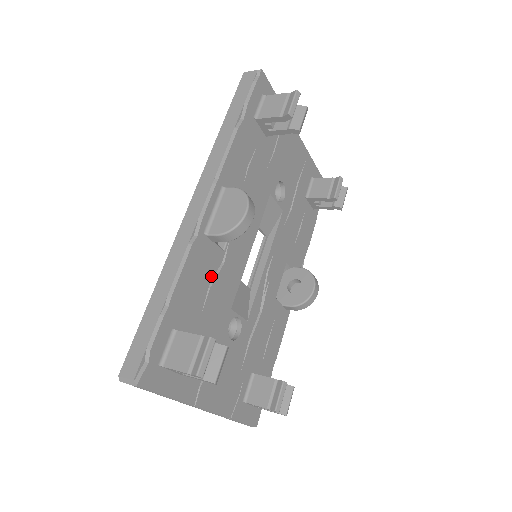
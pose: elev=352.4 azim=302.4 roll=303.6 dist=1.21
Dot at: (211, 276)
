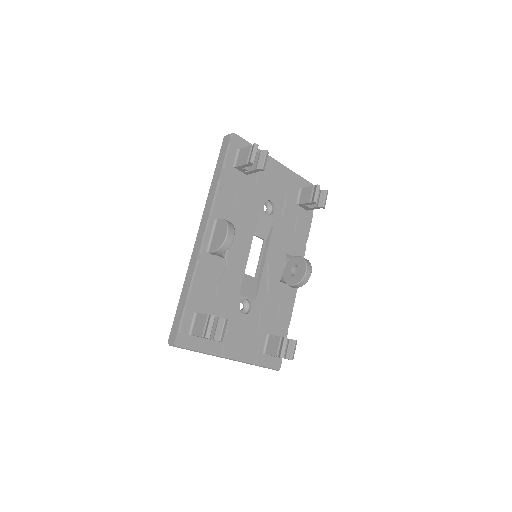
Dot at: (218, 277)
